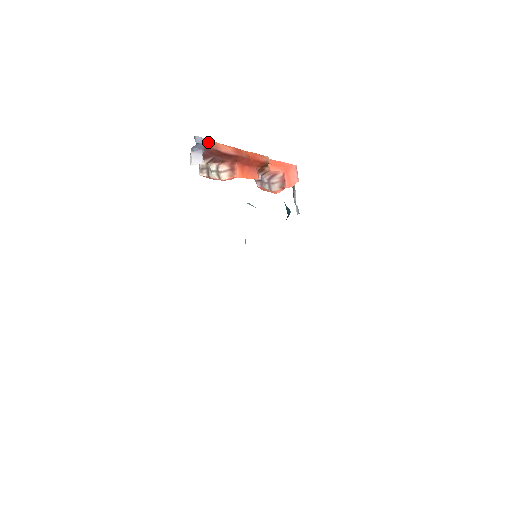
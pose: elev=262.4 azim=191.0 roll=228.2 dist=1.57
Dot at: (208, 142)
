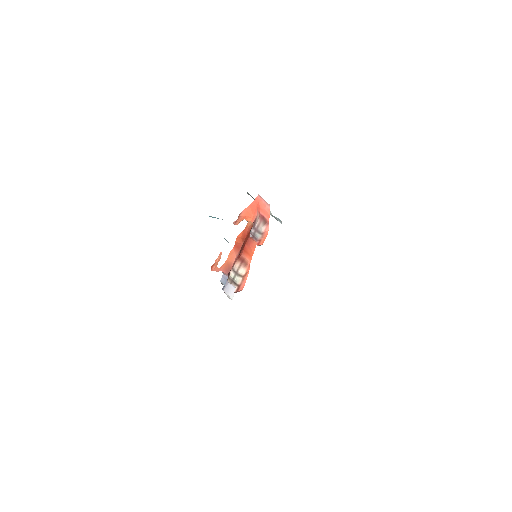
Dot at: (224, 270)
